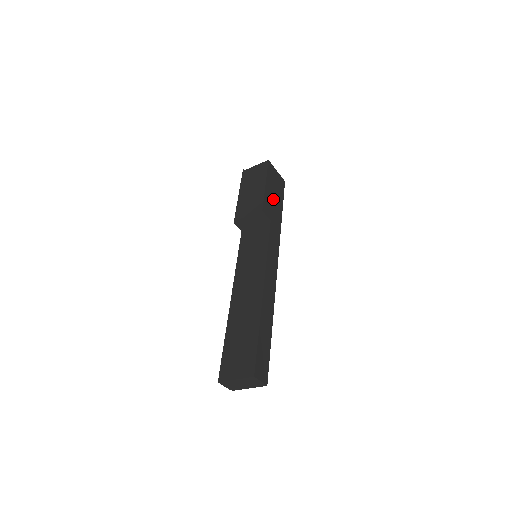
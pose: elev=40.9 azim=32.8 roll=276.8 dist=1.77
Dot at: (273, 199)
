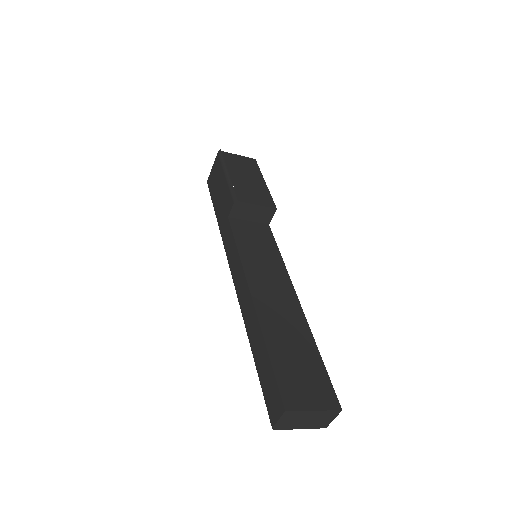
Dot at: occluded
